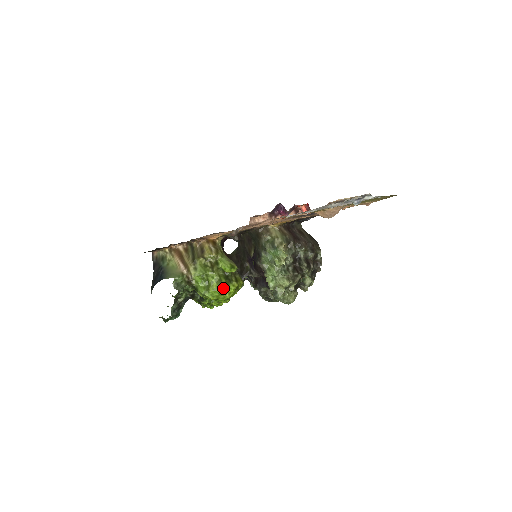
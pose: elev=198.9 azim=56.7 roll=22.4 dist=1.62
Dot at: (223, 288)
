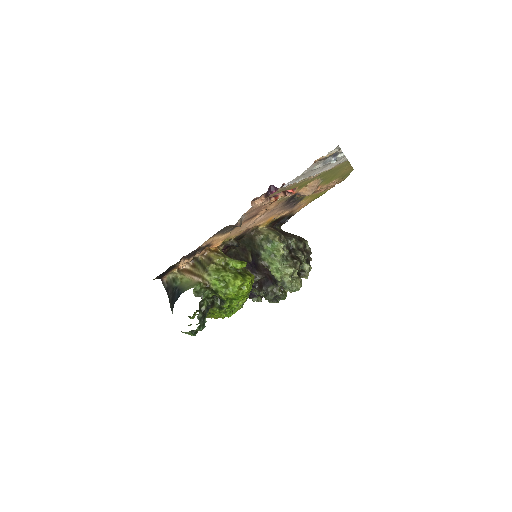
Dot at: (241, 281)
